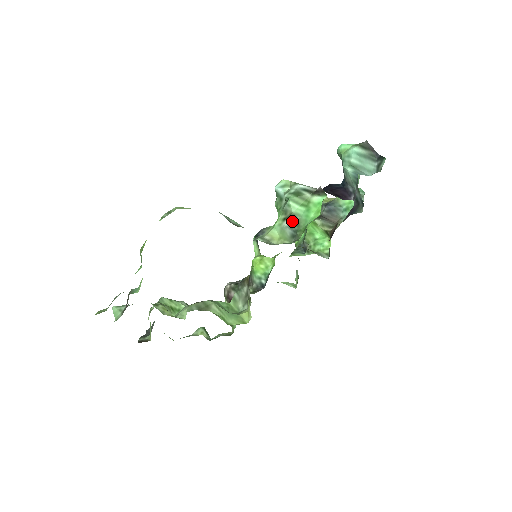
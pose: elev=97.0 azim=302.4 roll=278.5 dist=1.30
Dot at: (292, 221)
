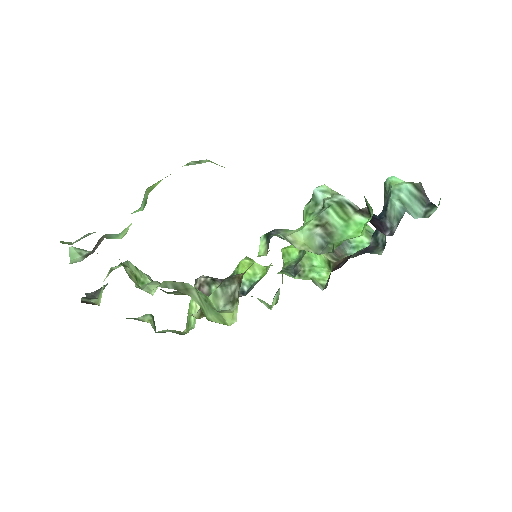
Dot at: (326, 231)
